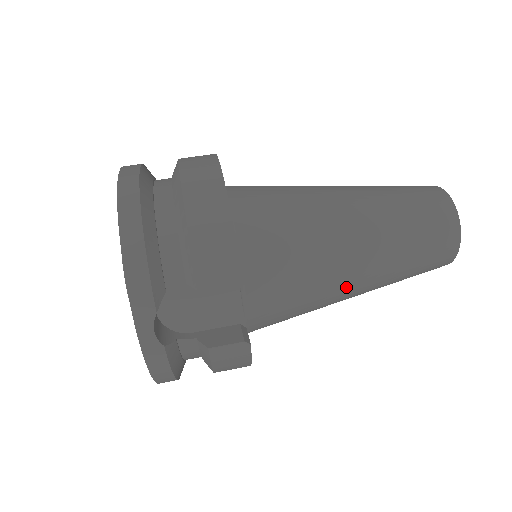
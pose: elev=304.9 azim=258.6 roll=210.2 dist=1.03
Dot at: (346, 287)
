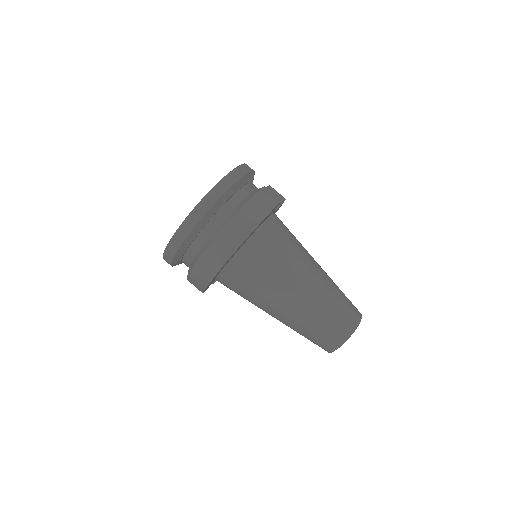
Dot at: occluded
